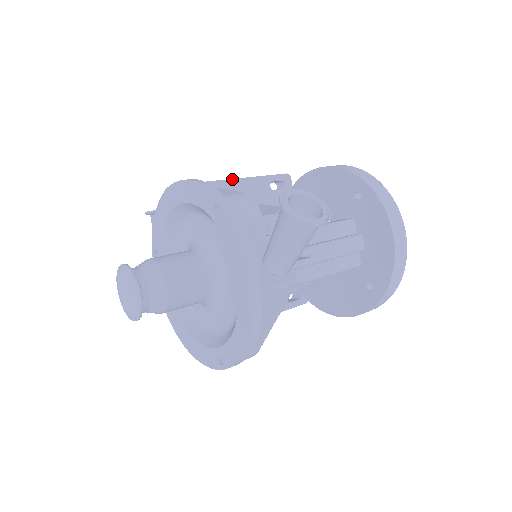
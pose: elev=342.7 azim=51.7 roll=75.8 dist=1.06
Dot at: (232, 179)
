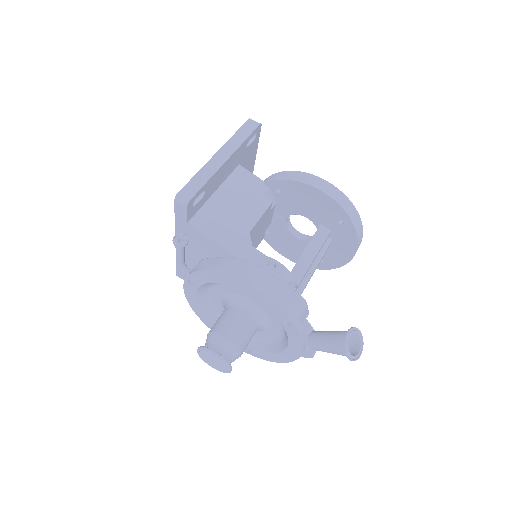
Dot at: (225, 162)
